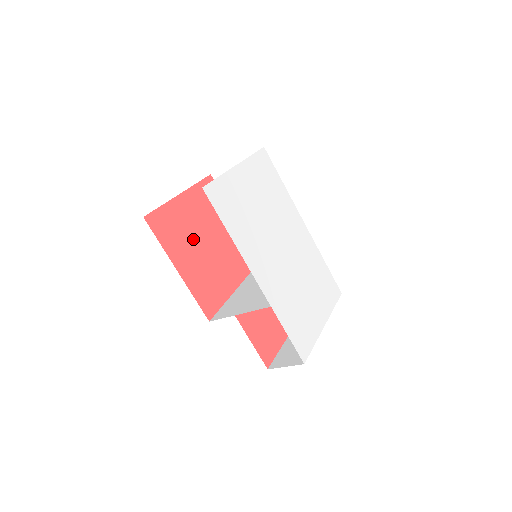
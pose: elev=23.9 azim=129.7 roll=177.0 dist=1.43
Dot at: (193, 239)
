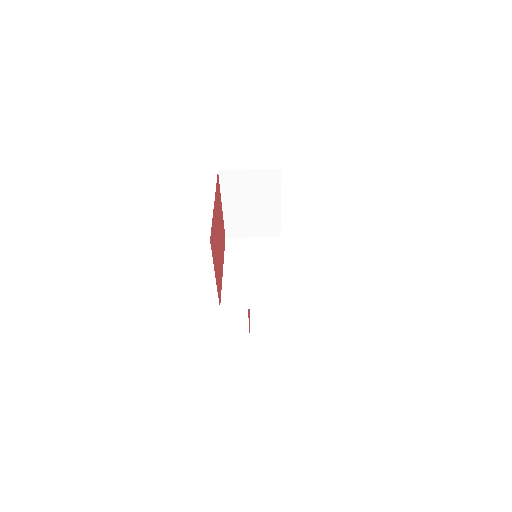
Dot at: occluded
